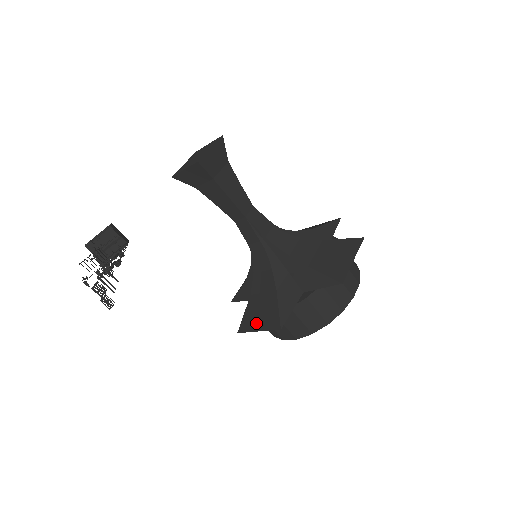
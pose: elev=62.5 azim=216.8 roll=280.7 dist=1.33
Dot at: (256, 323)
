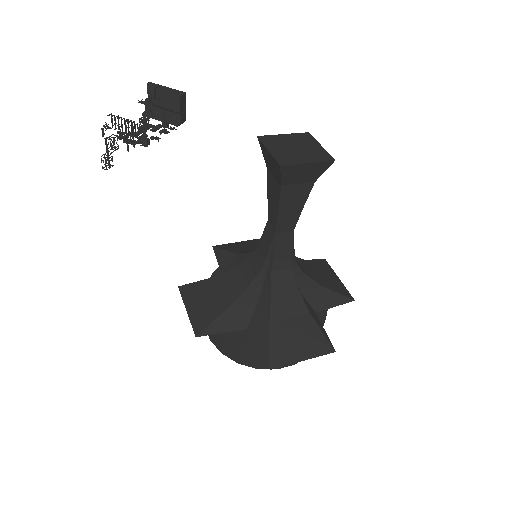
Dot at: (193, 303)
